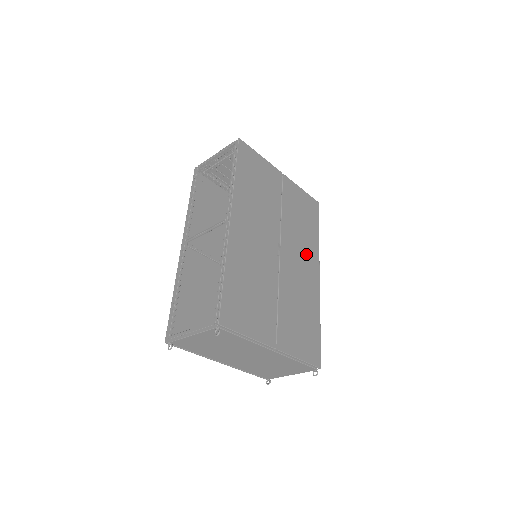
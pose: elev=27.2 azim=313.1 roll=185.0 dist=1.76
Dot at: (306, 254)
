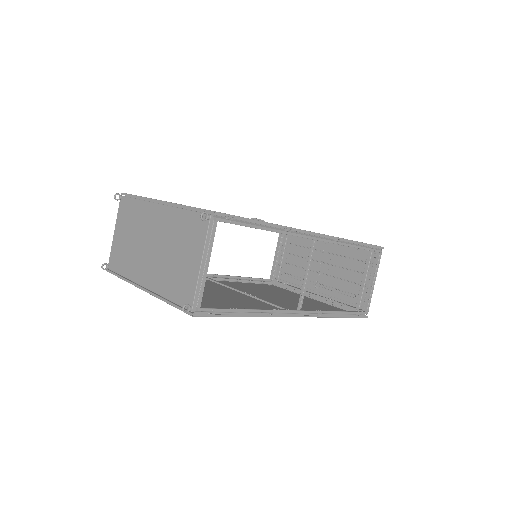
Dot at: occluded
